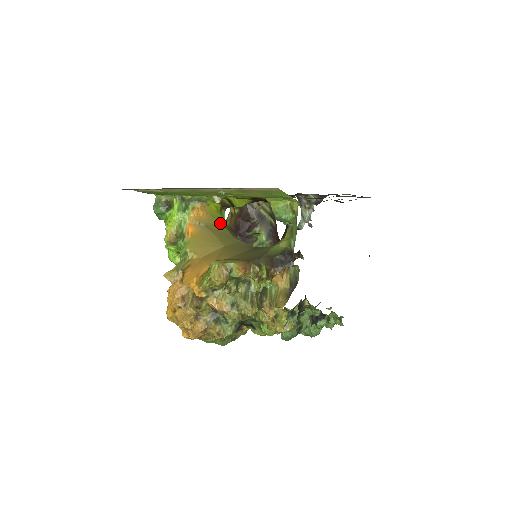
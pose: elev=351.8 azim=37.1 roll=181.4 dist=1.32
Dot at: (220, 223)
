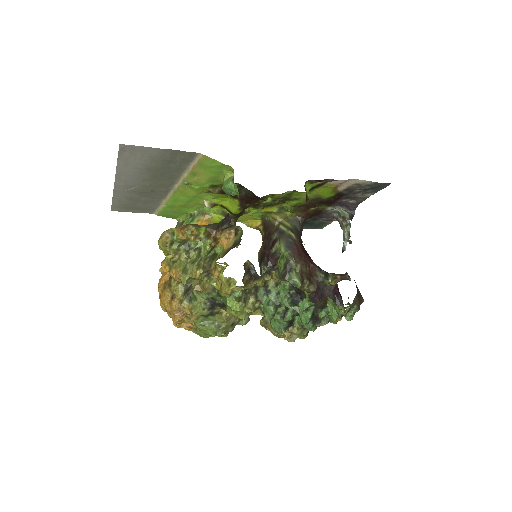
Dot at: occluded
